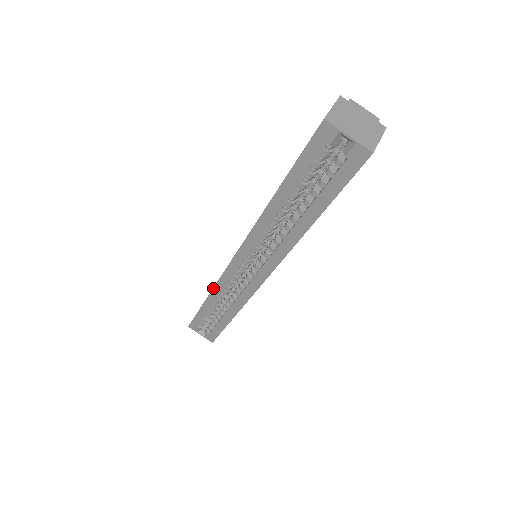
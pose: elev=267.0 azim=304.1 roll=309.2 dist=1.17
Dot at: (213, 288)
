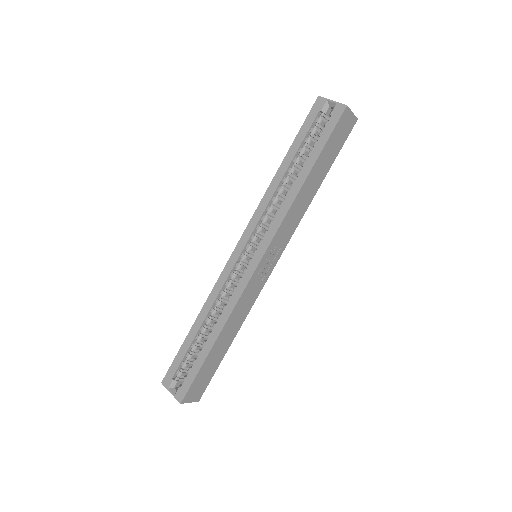
Dot at: (208, 297)
